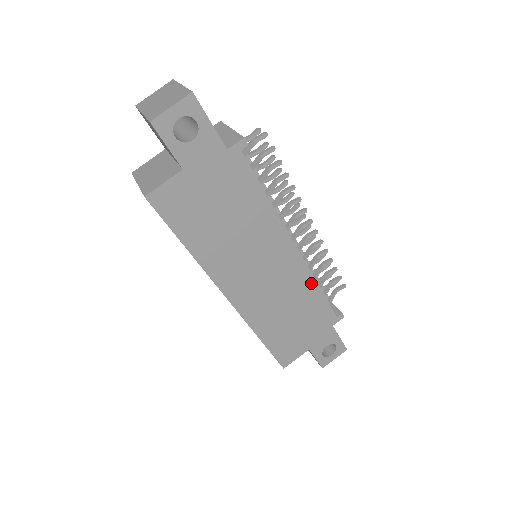
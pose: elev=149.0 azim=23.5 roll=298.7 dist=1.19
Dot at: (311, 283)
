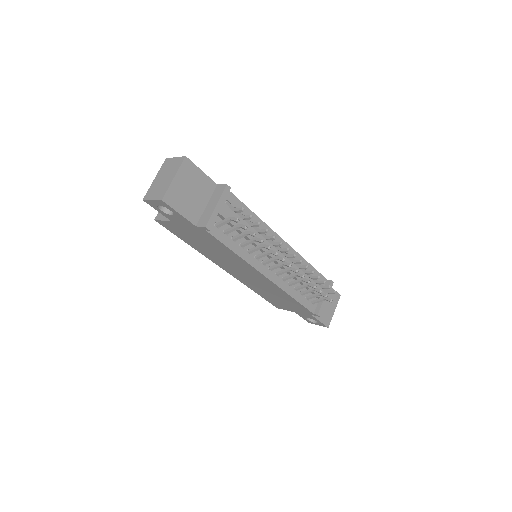
Dot at: (285, 293)
